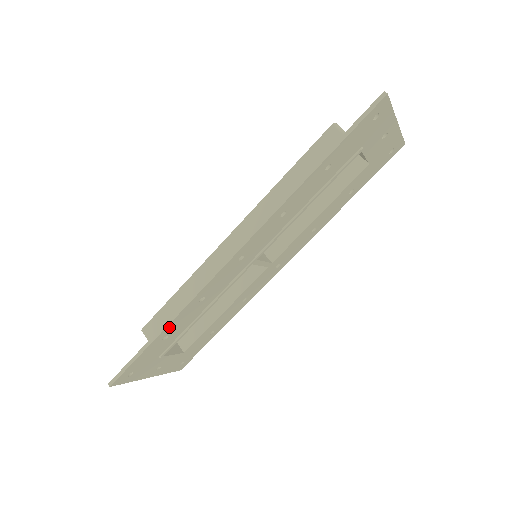
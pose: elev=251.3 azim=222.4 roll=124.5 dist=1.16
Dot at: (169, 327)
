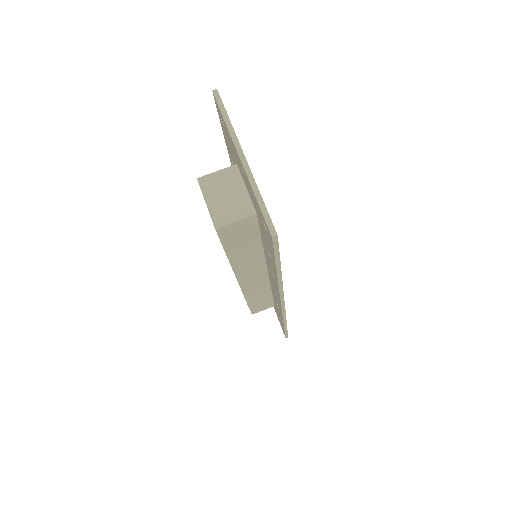
Dot at: occluded
